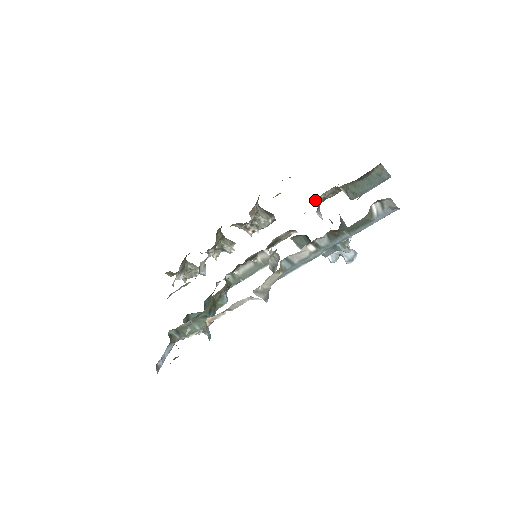
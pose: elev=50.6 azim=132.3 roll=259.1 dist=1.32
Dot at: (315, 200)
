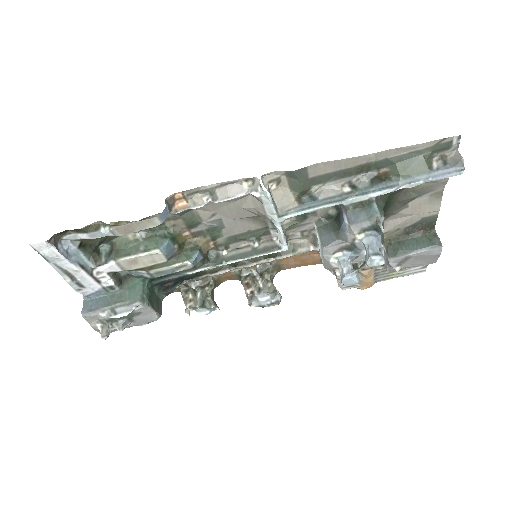
Dot at: occluded
